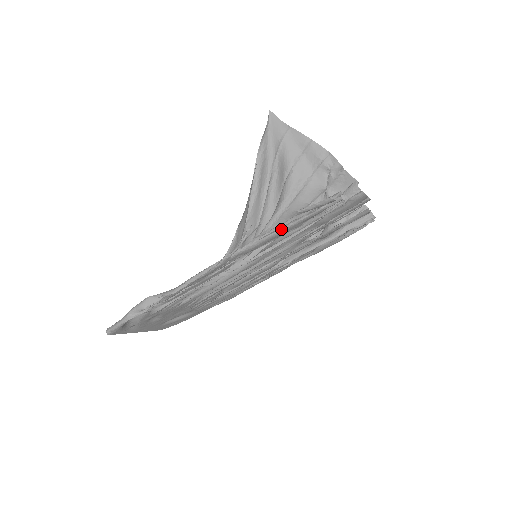
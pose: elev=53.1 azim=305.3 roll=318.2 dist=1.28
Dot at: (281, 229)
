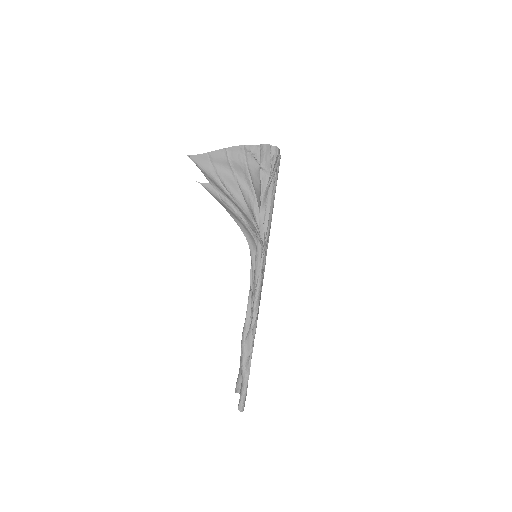
Dot at: (273, 202)
